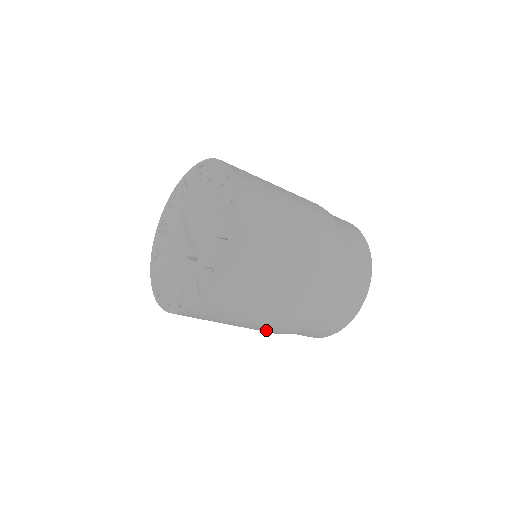
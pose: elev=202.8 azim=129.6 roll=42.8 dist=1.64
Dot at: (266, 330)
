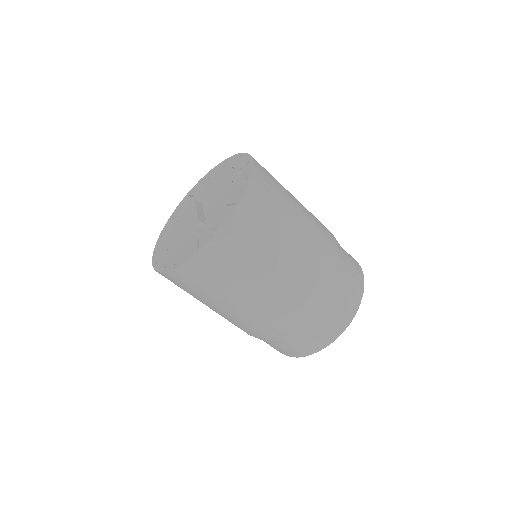
Dot at: (250, 324)
